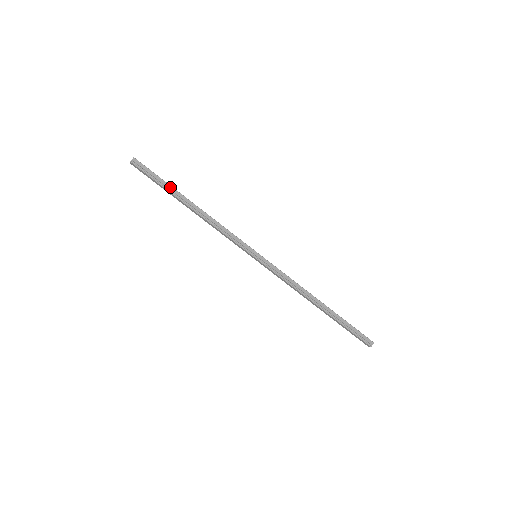
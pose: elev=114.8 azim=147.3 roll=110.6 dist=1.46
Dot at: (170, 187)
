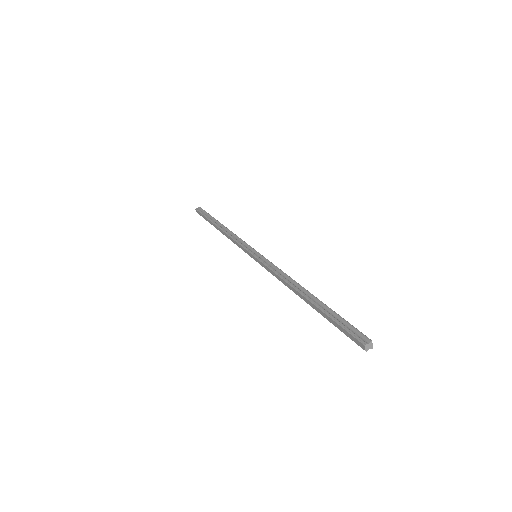
Dot at: (212, 218)
